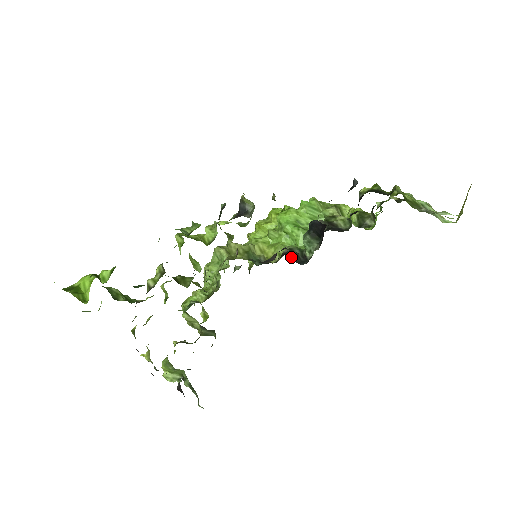
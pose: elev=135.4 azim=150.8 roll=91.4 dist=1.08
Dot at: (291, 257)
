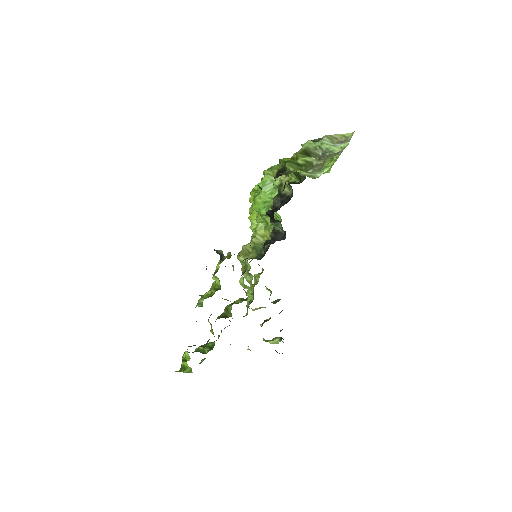
Dot at: occluded
